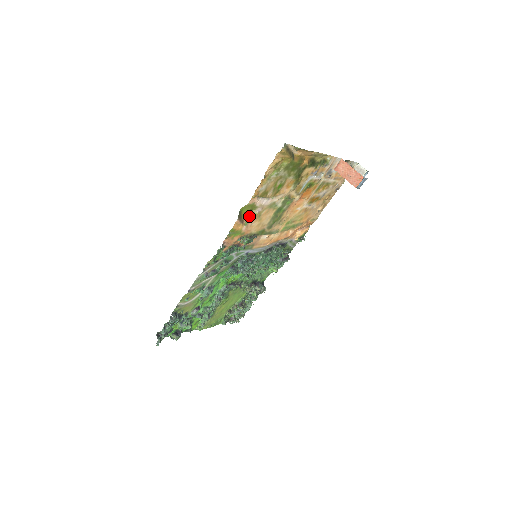
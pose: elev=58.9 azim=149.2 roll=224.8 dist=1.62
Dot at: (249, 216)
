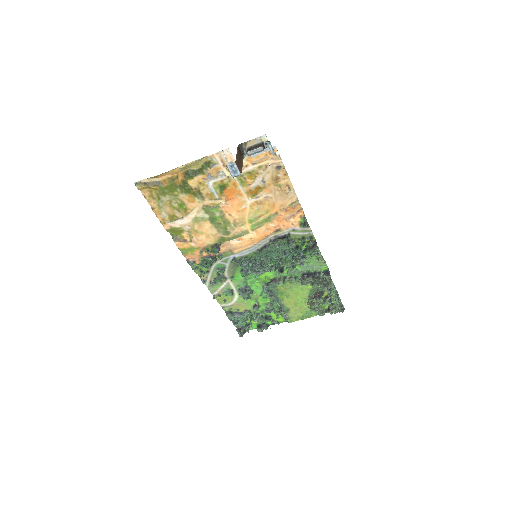
Dot at: (189, 234)
